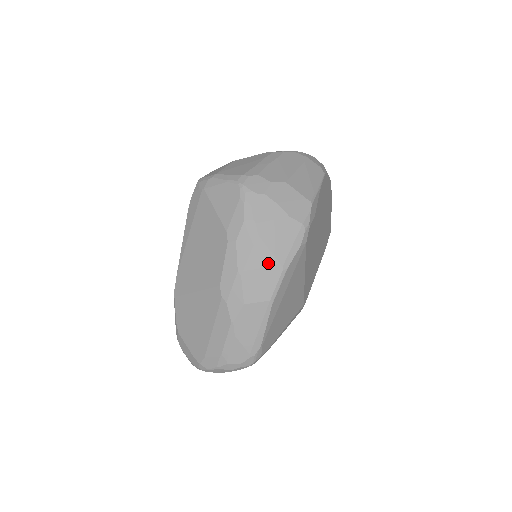
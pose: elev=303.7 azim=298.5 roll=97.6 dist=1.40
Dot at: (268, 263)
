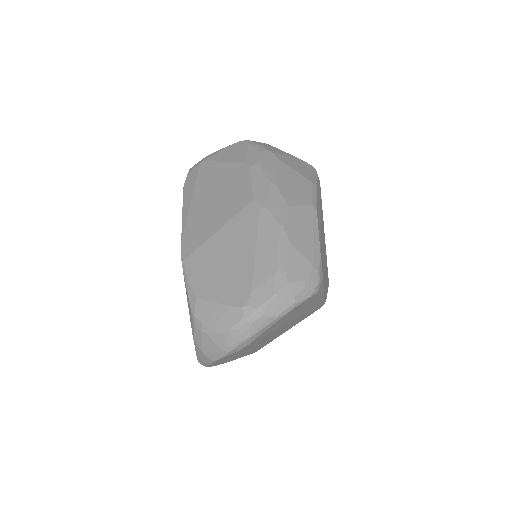
Dot at: (297, 178)
